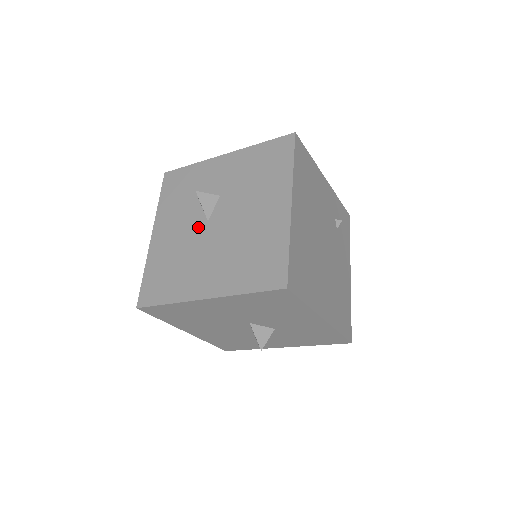
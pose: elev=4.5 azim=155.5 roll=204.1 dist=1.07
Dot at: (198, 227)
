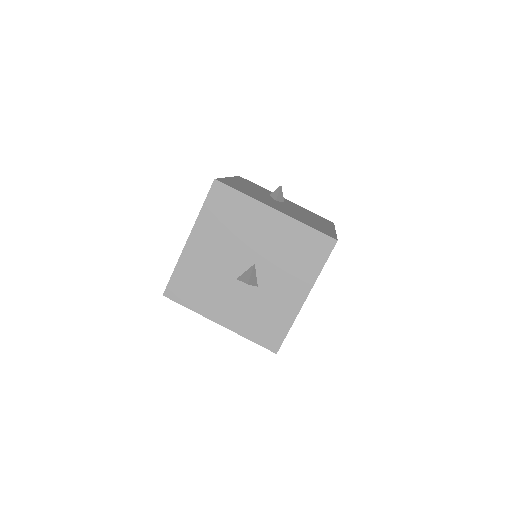
Dot at: (269, 197)
